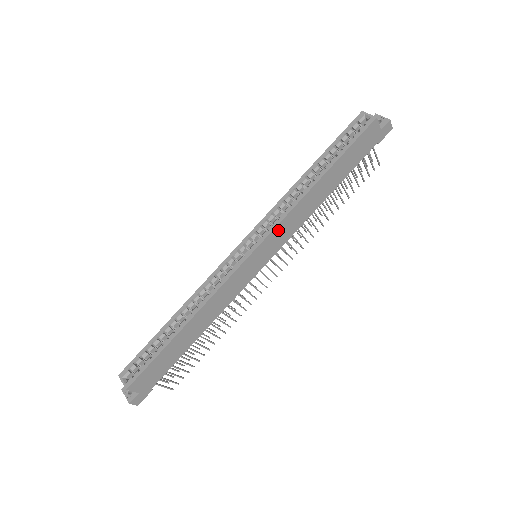
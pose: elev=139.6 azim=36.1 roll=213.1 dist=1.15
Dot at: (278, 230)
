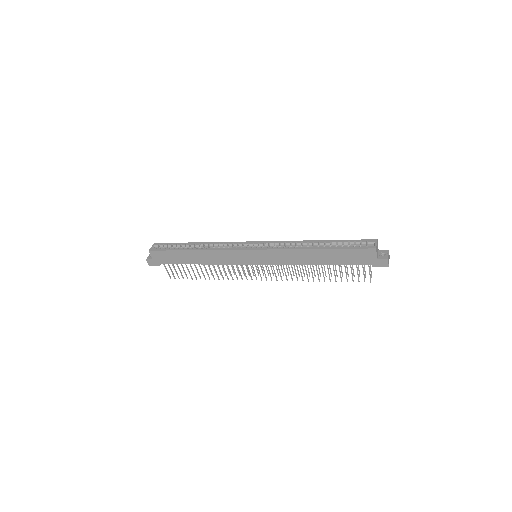
Dot at: (273, 253)
